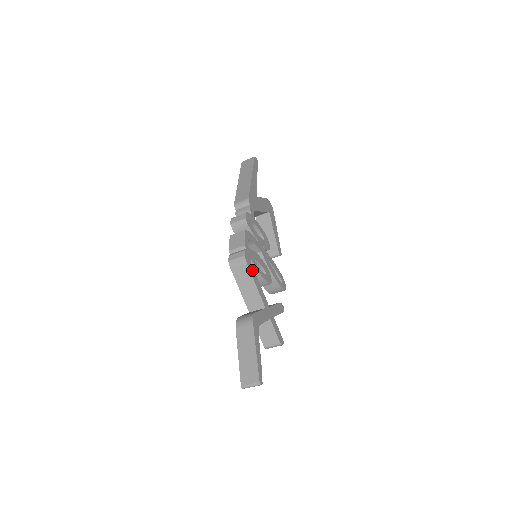
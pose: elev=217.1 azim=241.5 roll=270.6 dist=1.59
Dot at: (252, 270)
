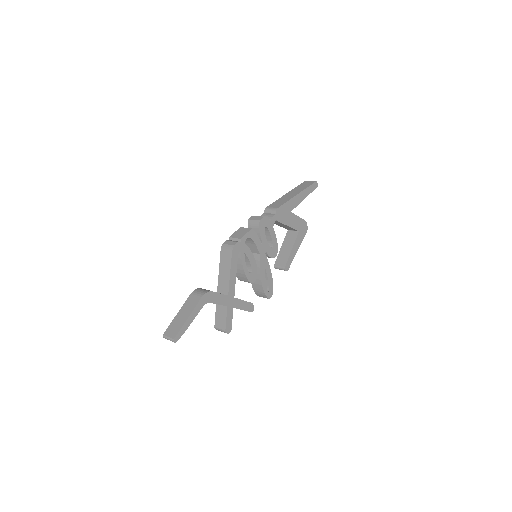
Dot at: (235, 260)
